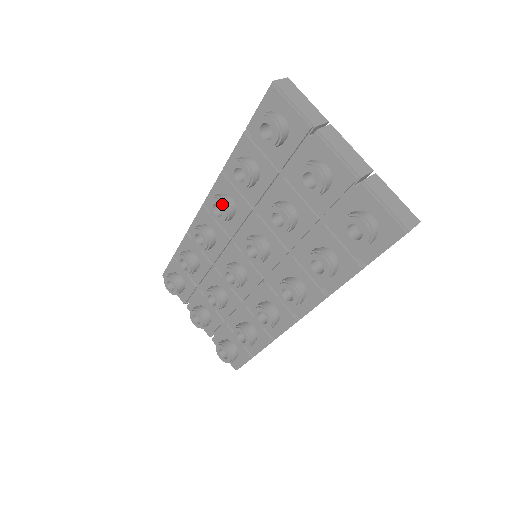
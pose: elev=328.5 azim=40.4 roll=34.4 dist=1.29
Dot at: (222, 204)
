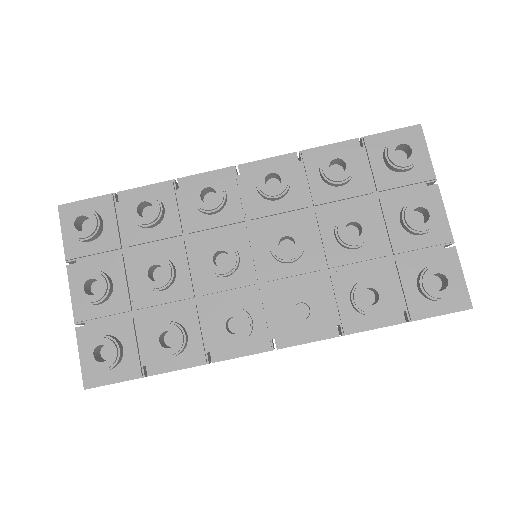
Dot at: (286, 179)
